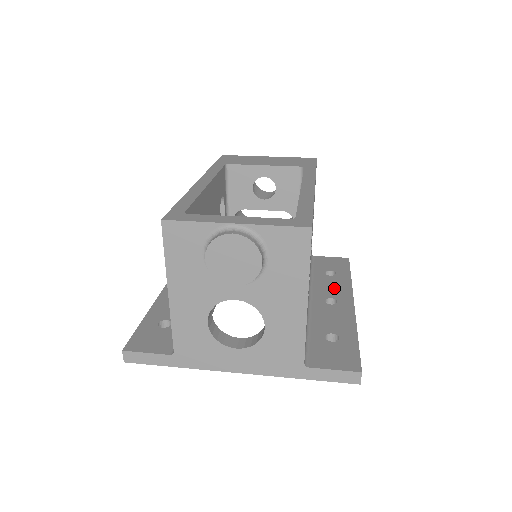
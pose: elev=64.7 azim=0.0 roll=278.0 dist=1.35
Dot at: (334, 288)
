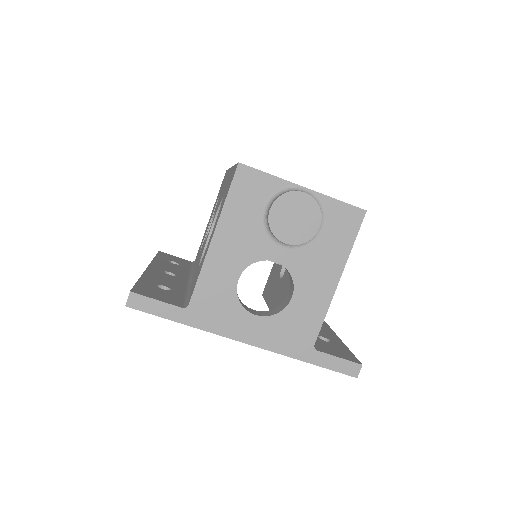
Dot at: occluded
